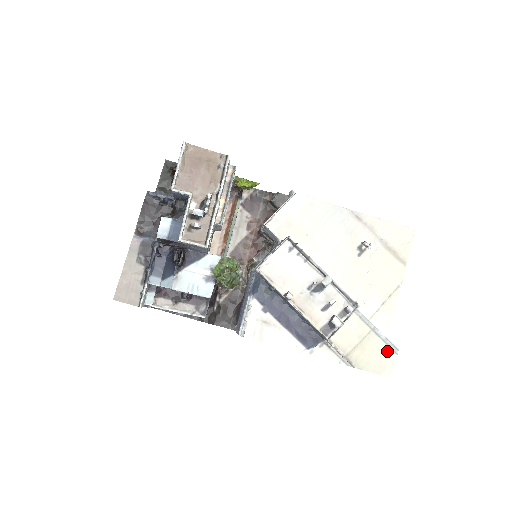
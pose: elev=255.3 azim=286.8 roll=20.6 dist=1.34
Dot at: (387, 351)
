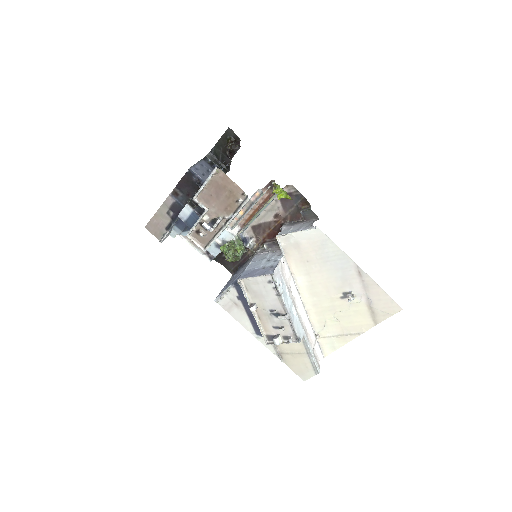
Dot at: (310, 369)
